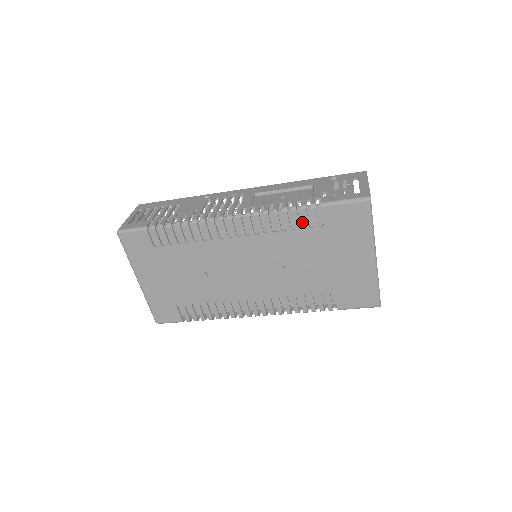
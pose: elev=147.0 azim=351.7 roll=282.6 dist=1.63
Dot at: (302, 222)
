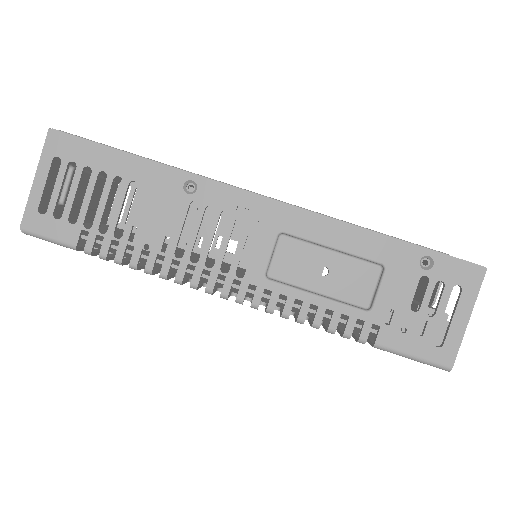
Dot at: occluded
